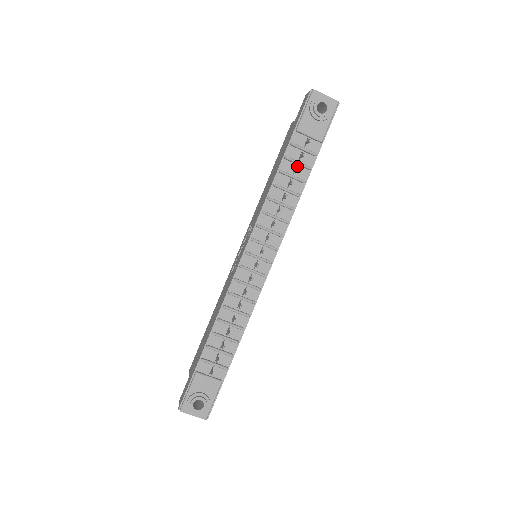
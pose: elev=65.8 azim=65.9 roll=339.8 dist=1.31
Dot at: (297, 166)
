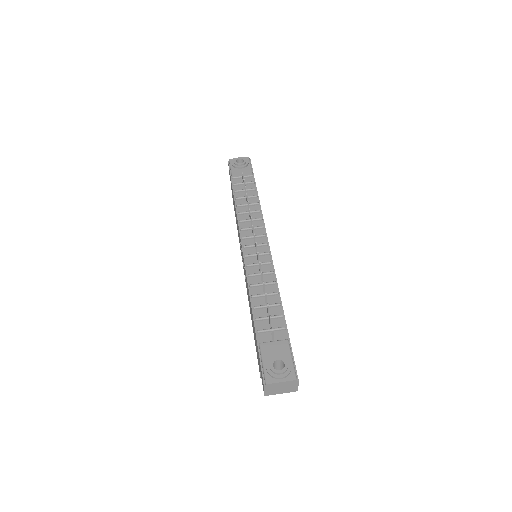
Dot at: occluded
